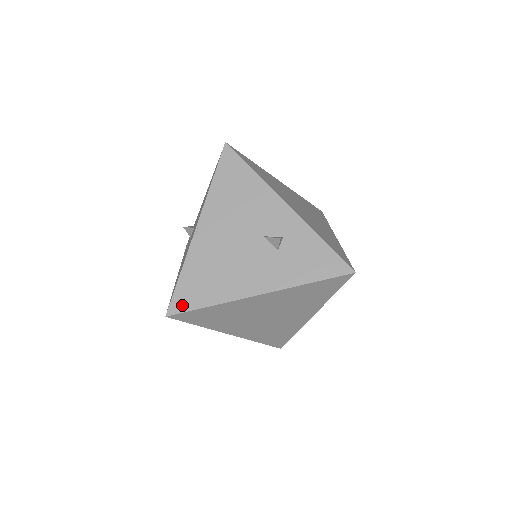
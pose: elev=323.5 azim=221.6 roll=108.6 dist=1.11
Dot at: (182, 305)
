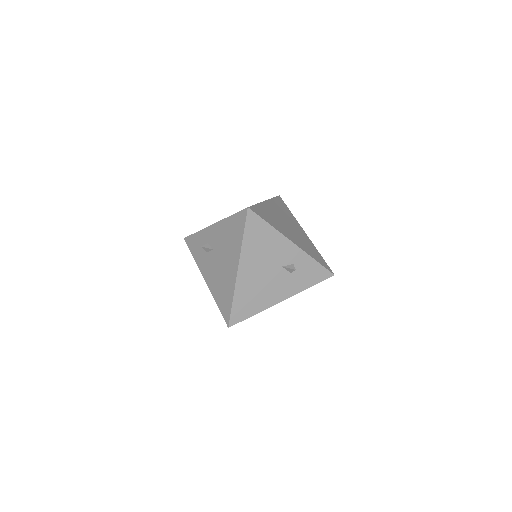
Dot at: (237, 319)
